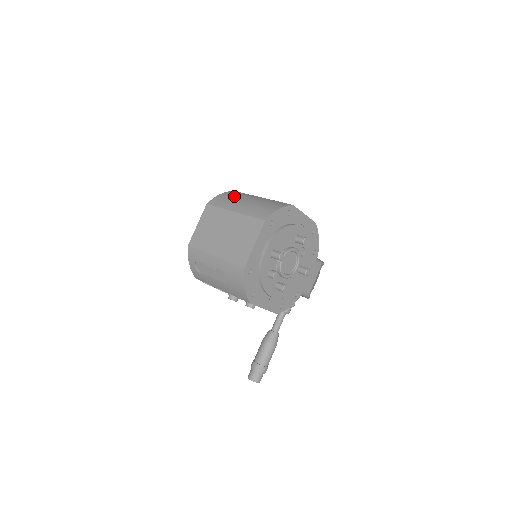
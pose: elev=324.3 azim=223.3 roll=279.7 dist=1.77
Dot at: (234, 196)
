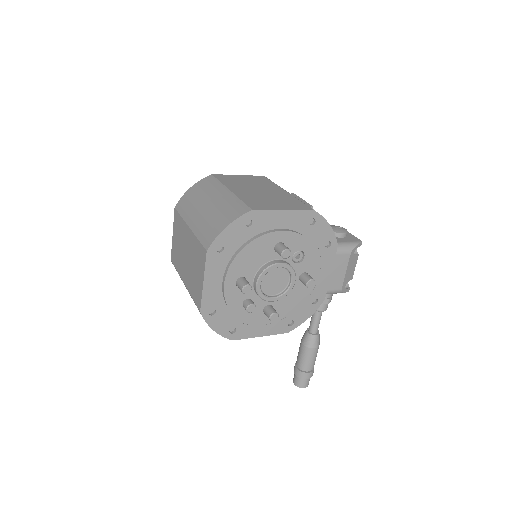
Dot at: (199, 193)
